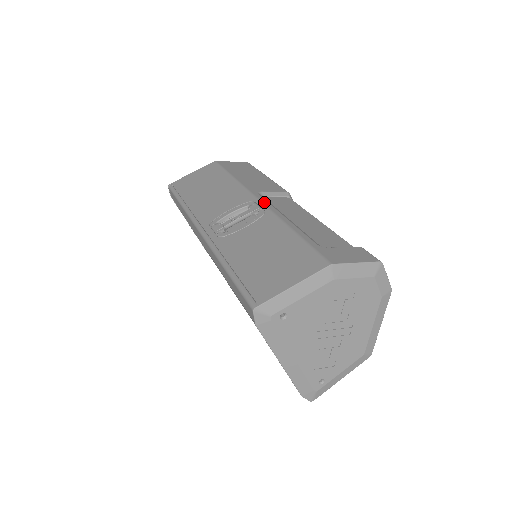
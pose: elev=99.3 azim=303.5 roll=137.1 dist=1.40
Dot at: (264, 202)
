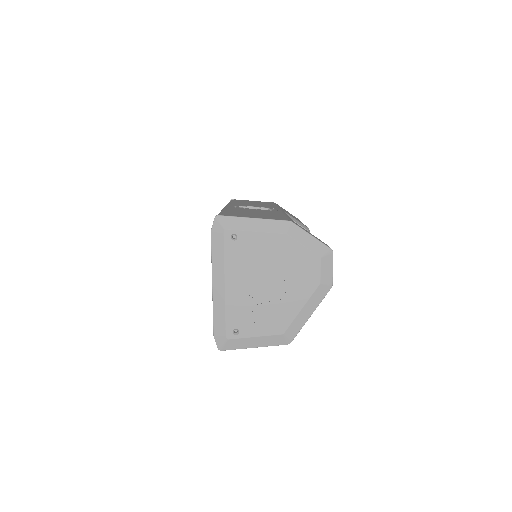
Dot at: (283, 211)
